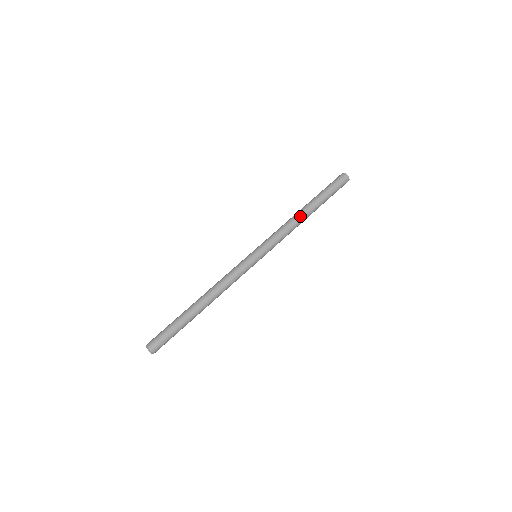
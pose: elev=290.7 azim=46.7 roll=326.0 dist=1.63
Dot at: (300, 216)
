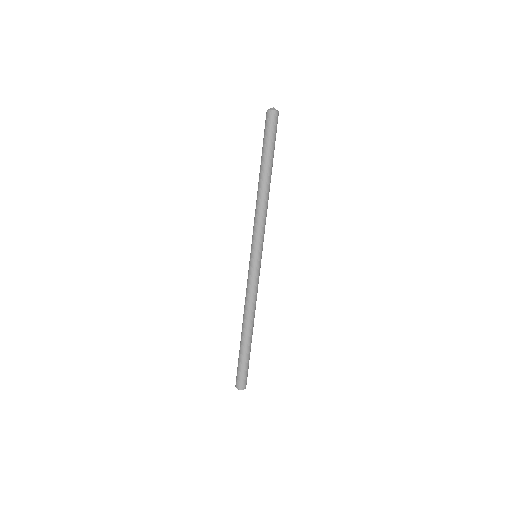
Dot at: (259, 191)
